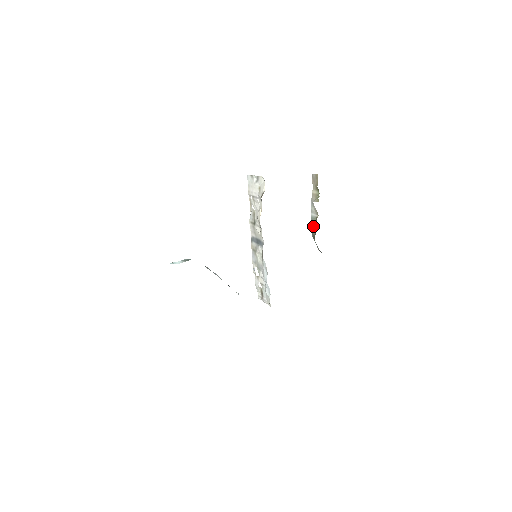
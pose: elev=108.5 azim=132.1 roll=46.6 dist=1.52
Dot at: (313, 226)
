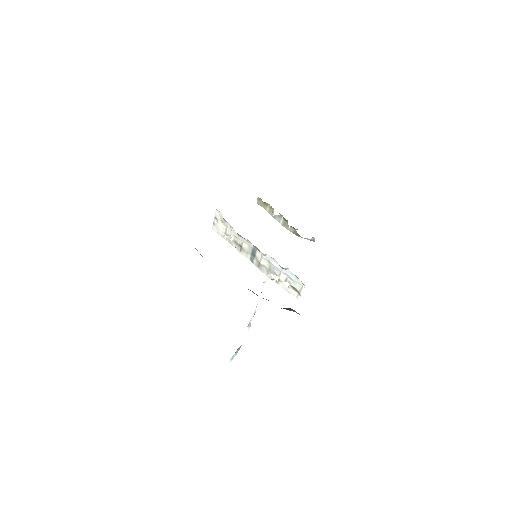
Dot at: (289, 228)
